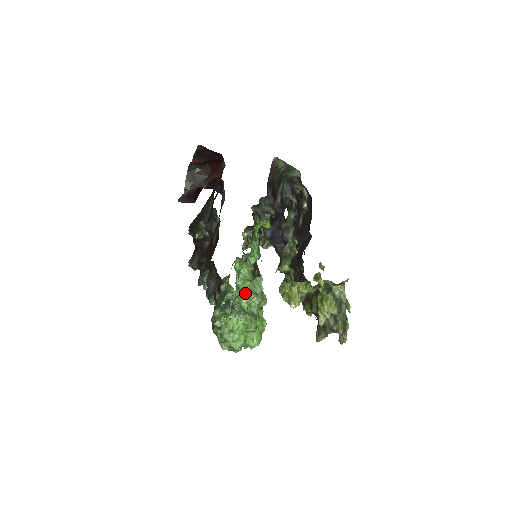
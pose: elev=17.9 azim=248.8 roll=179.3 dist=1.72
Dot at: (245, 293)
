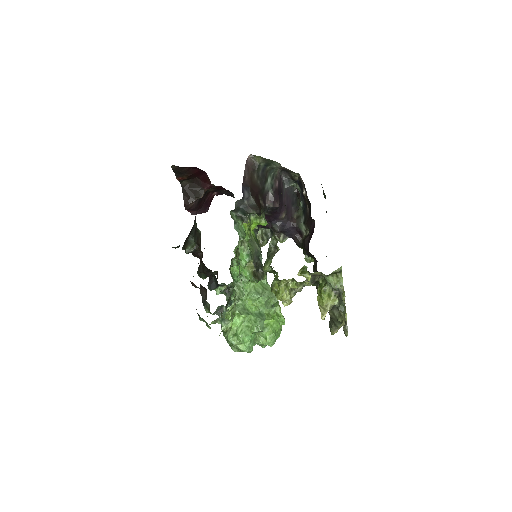
Dot at: (248, 295)
